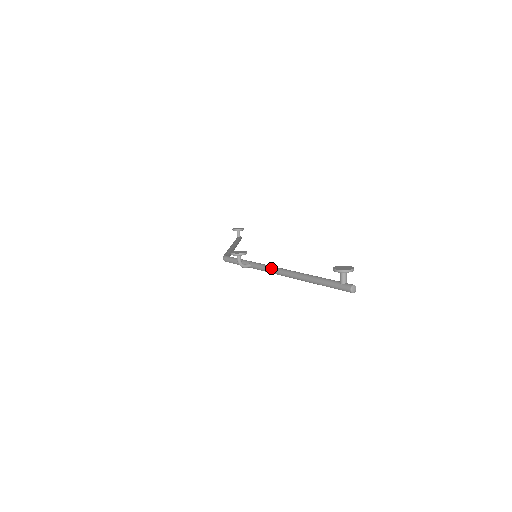
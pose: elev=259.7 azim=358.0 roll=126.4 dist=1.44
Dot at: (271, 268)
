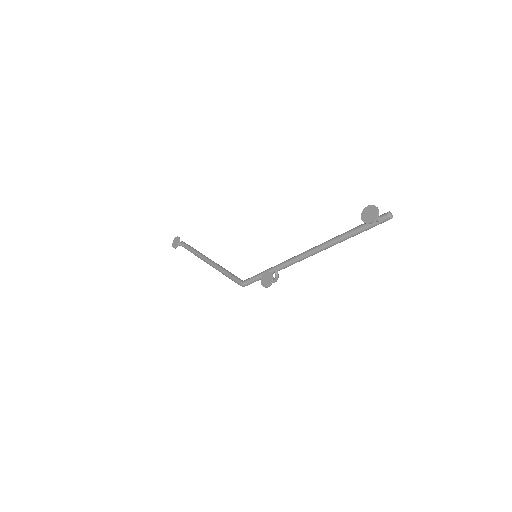
Dot at: (300, 259)
